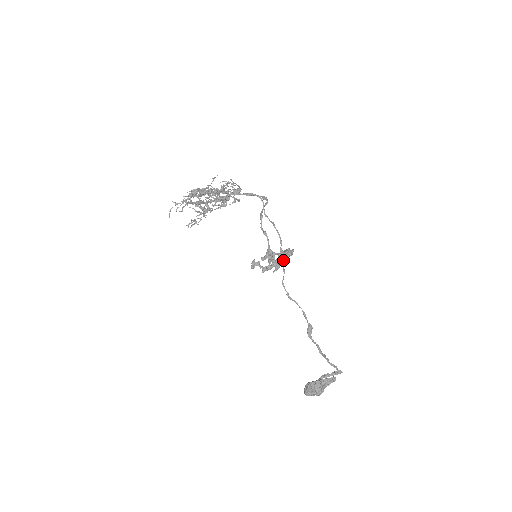
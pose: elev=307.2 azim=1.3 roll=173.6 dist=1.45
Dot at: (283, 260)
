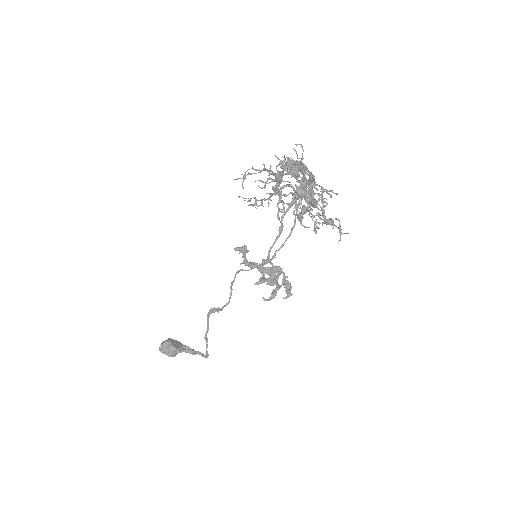
Dot at: occluded
